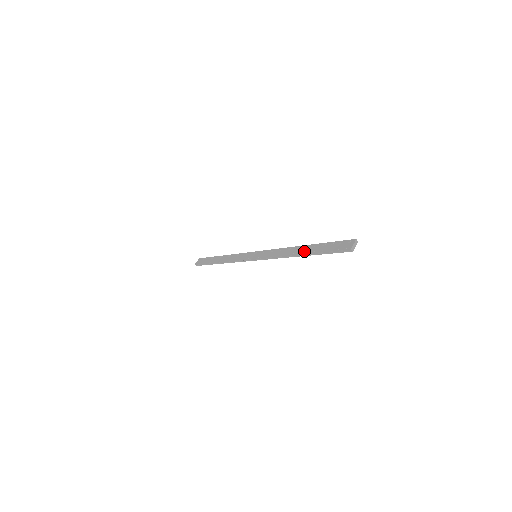
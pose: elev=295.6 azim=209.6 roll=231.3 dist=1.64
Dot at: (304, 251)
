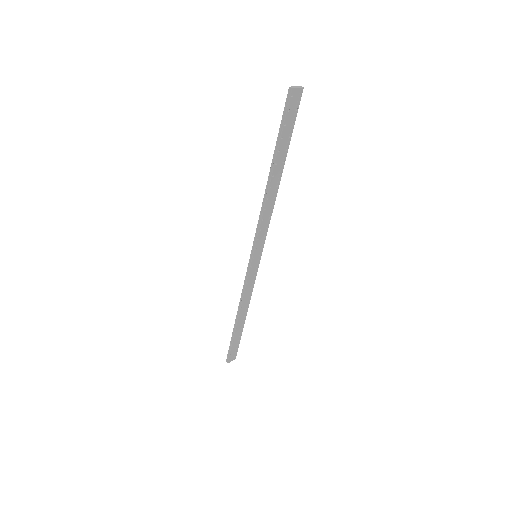
Dot at: (273, 168)
